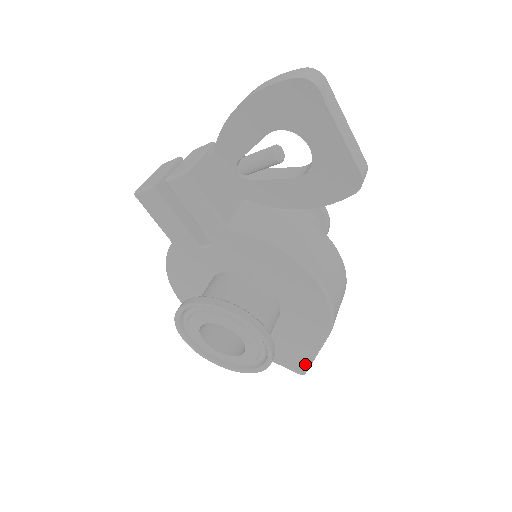
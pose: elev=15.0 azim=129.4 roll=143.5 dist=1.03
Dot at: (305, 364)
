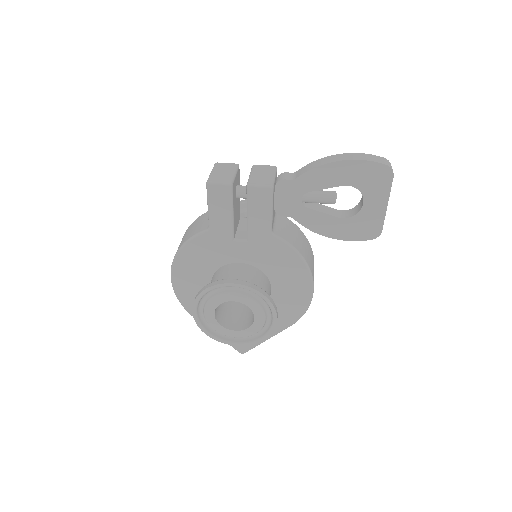
Dot at: (252, 345)
